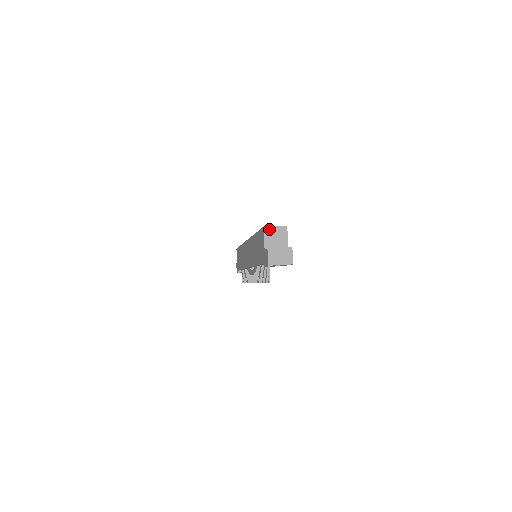
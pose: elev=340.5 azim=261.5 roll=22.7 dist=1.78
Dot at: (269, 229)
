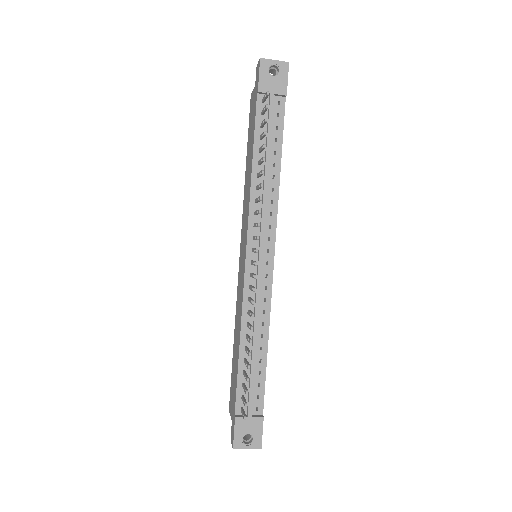
Dot at: occluded
